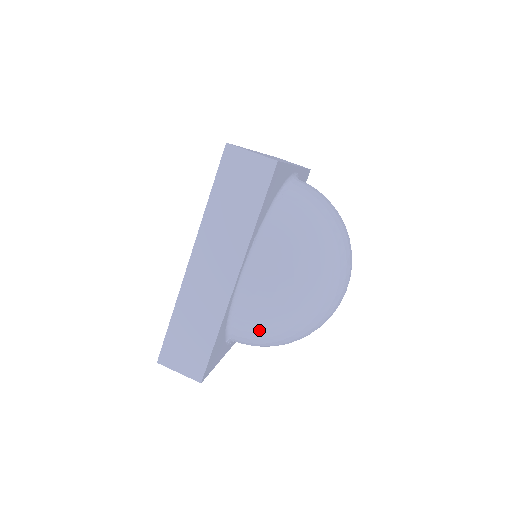
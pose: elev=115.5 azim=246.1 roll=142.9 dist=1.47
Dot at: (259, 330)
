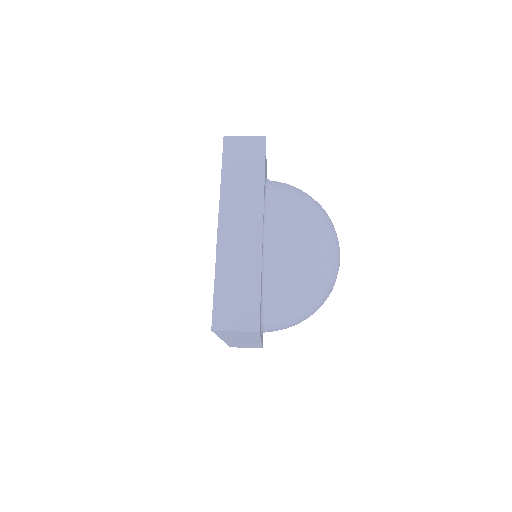
Dot at: (290, 281)
